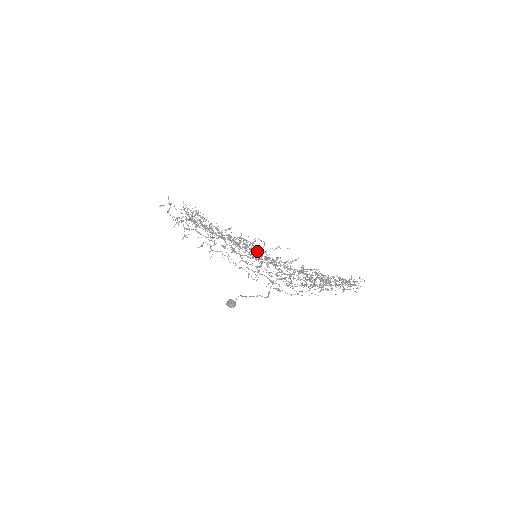
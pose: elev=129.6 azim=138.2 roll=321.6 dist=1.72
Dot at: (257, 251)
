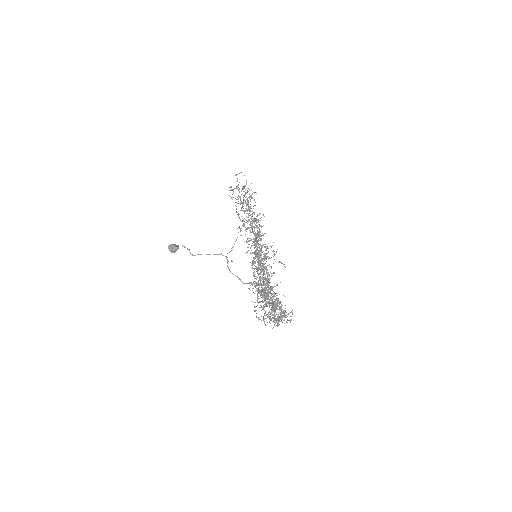
Dot at: (266, 258)
